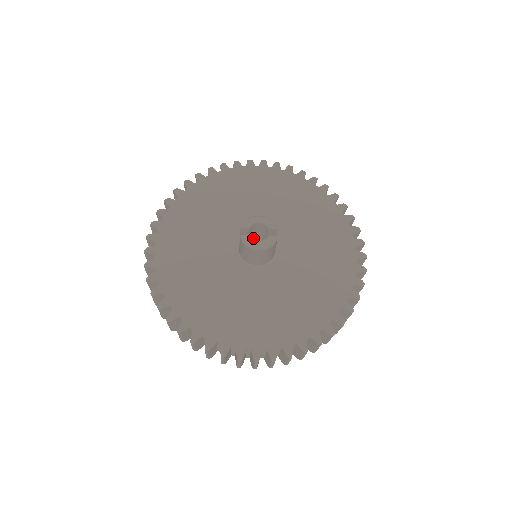
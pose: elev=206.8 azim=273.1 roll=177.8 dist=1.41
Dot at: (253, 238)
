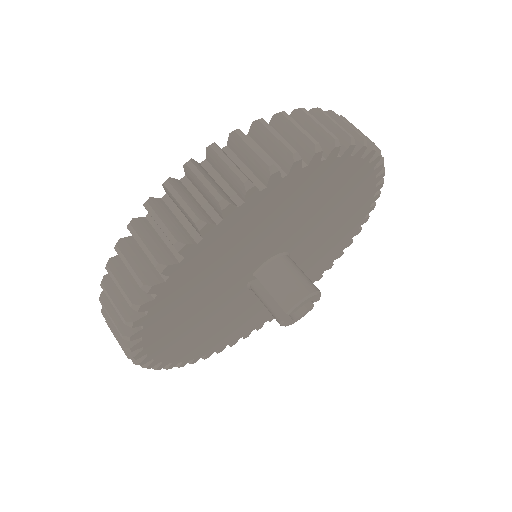
Dot at: occluded
